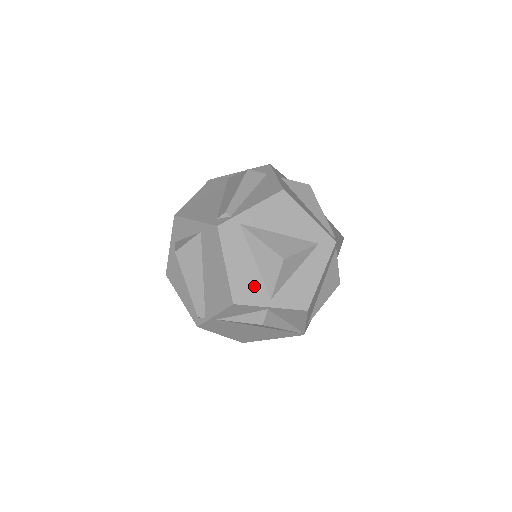
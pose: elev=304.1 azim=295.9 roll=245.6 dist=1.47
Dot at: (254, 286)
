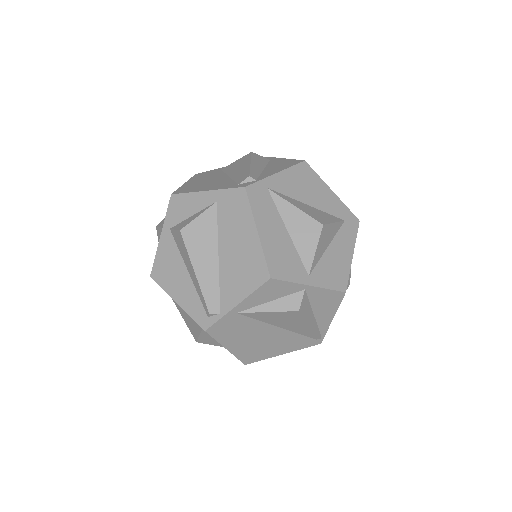
Dot at: (290, 259)
